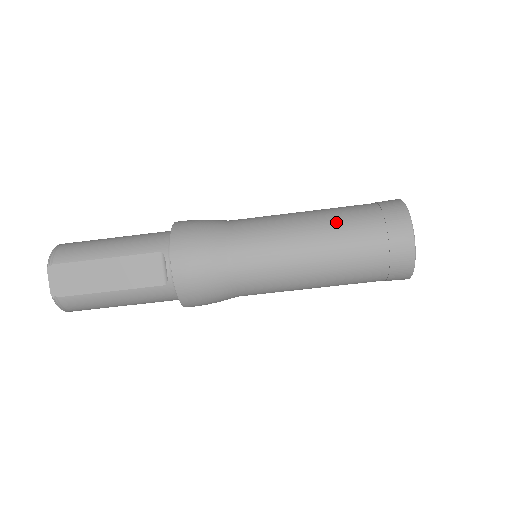
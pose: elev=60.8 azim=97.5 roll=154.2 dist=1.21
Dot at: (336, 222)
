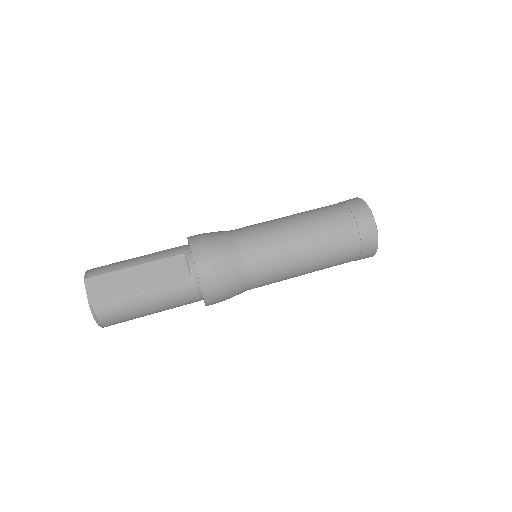
Dot at: (313, 213)
